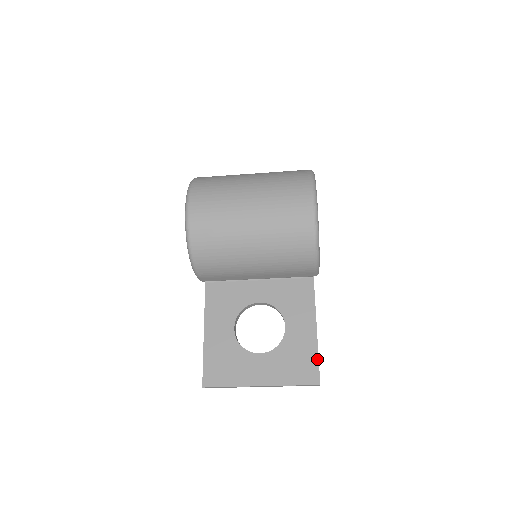
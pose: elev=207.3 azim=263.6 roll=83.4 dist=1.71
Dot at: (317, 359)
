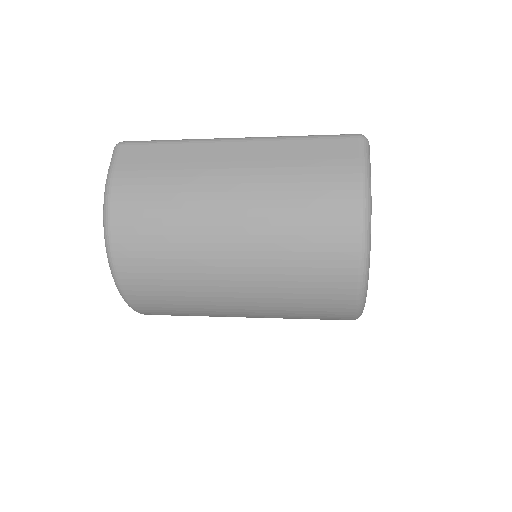
Dot at: occluded
